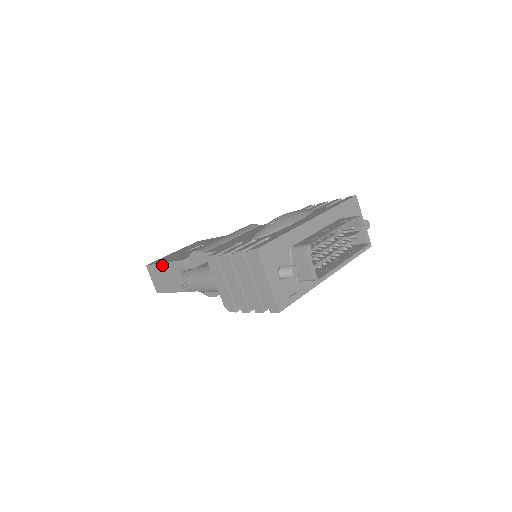
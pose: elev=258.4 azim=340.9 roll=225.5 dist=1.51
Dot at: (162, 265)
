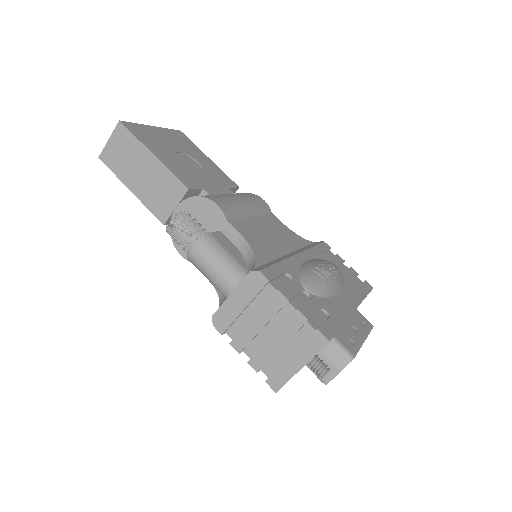
Dot at: (147, 152)
